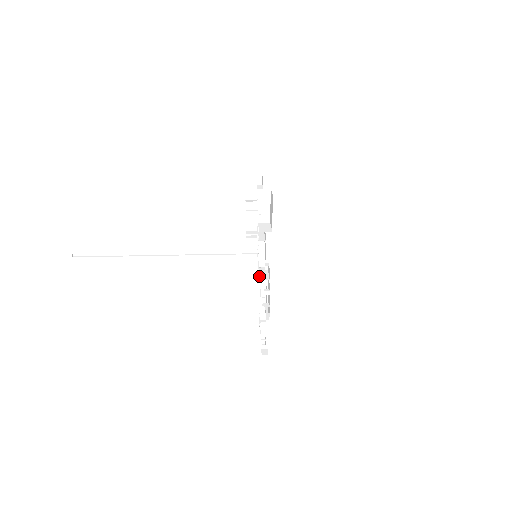
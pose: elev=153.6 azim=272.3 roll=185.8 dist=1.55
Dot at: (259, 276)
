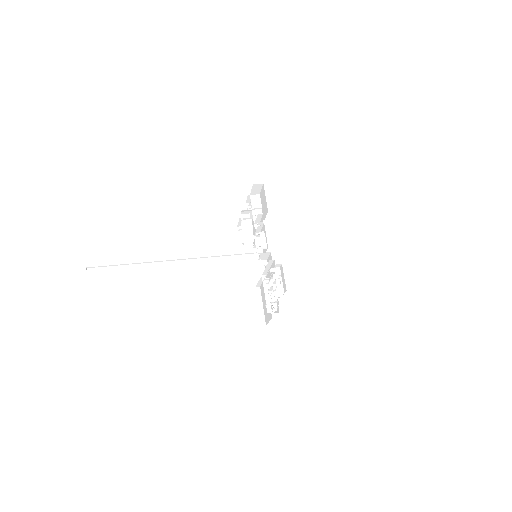
Dot at: occluded
